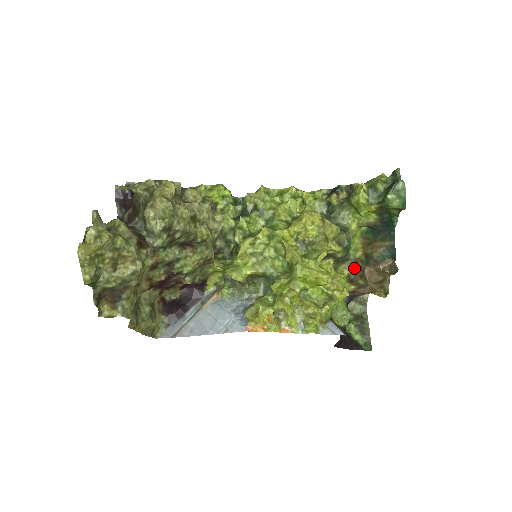
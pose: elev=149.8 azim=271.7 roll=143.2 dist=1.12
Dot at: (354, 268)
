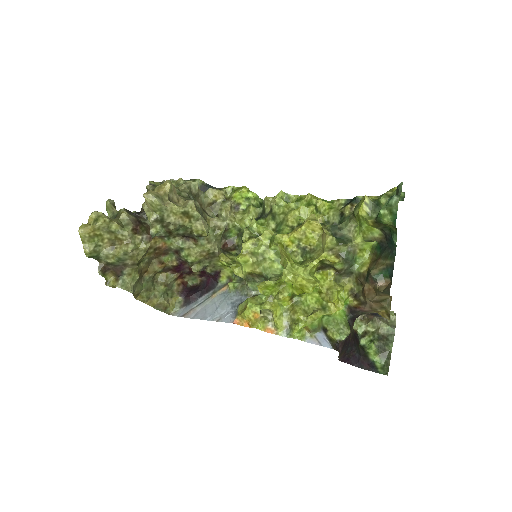
Dot at: (358, 283)
